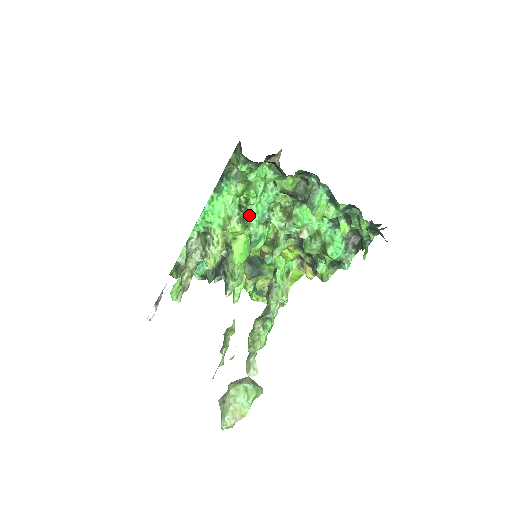
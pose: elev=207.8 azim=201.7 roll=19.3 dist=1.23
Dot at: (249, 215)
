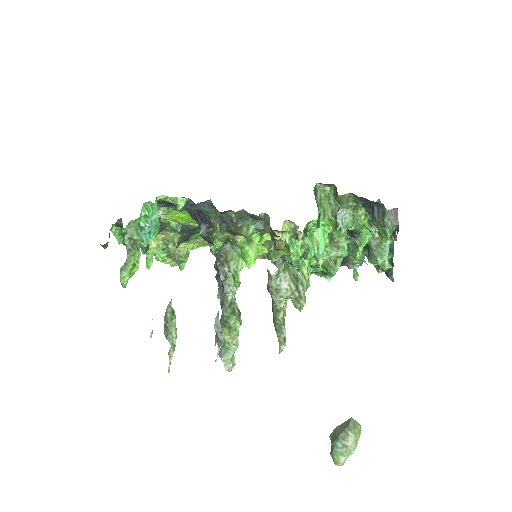
Dot at: (319, 246)
